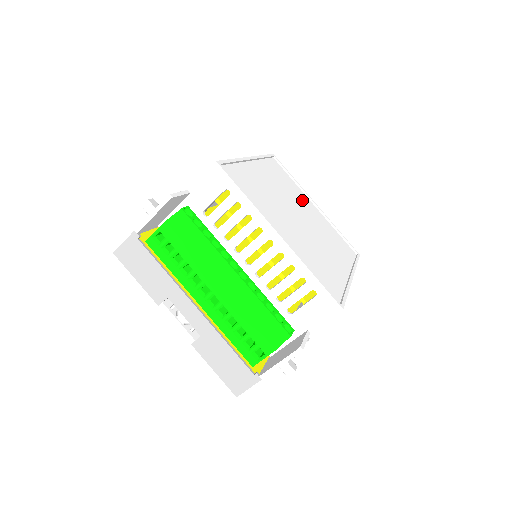
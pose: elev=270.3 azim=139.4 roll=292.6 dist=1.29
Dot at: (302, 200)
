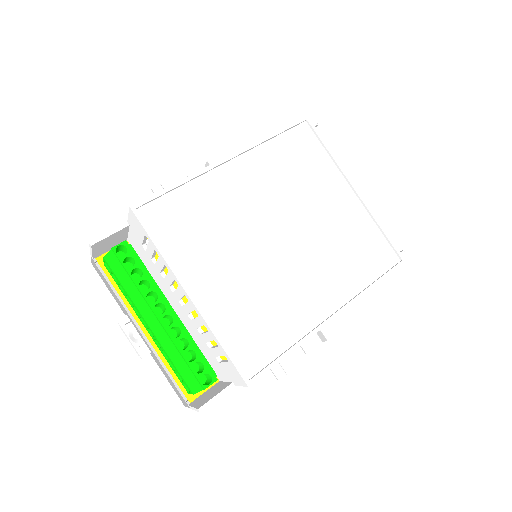
Dot at: (321, 191)
